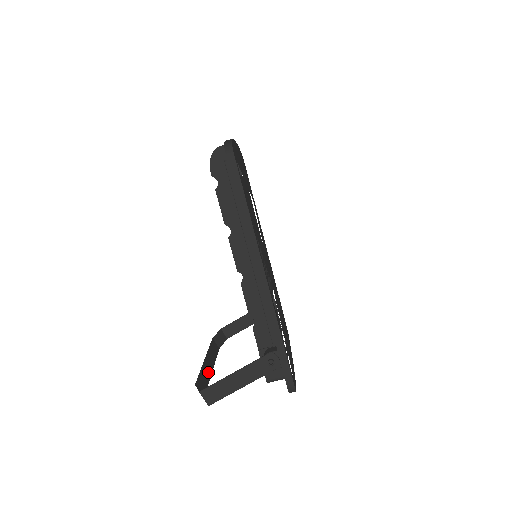
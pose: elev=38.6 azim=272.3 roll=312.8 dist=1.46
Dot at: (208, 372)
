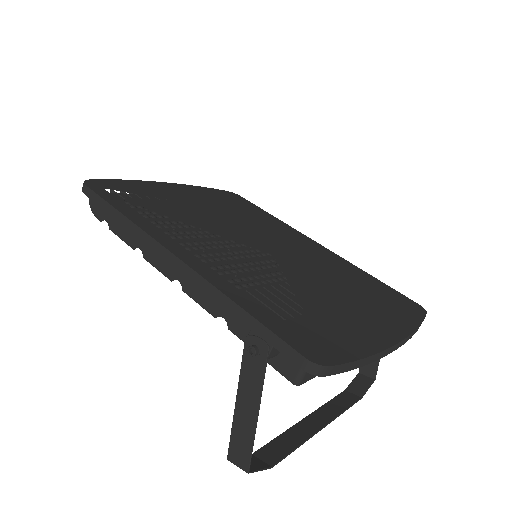
Dot at: (305, 432)
